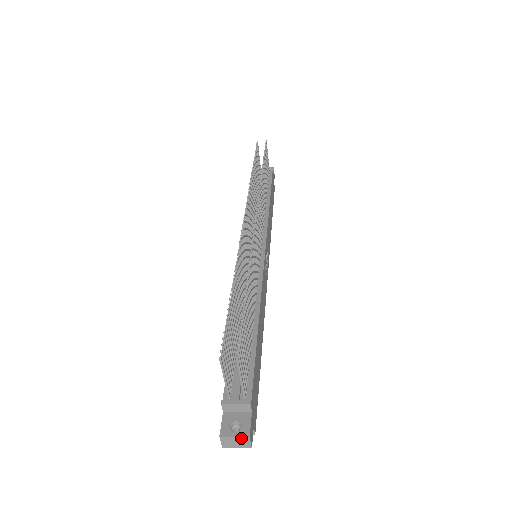
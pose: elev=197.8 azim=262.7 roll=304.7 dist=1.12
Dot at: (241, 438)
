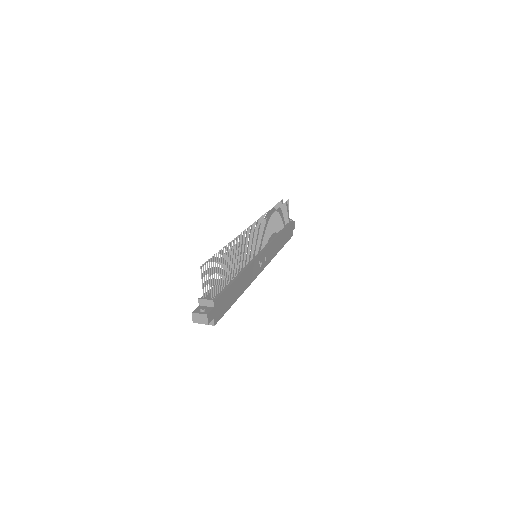
Dot at: (203, 315)
